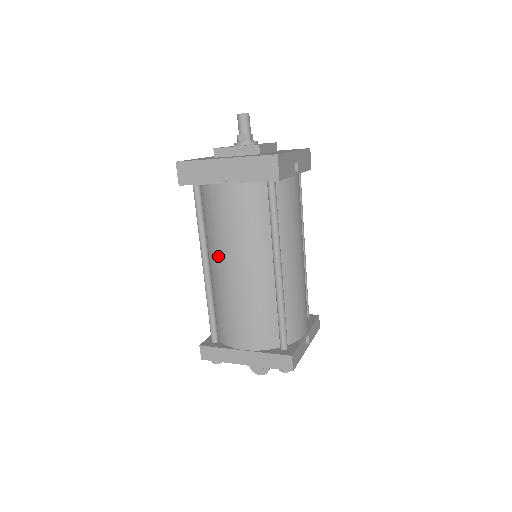
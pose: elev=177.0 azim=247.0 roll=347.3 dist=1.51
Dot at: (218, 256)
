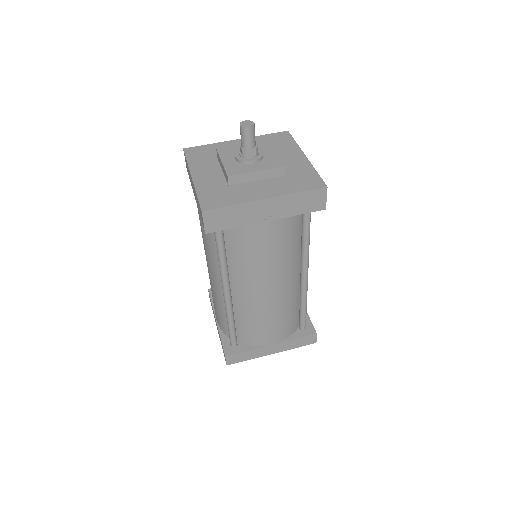
Dot at: (248, 283)
